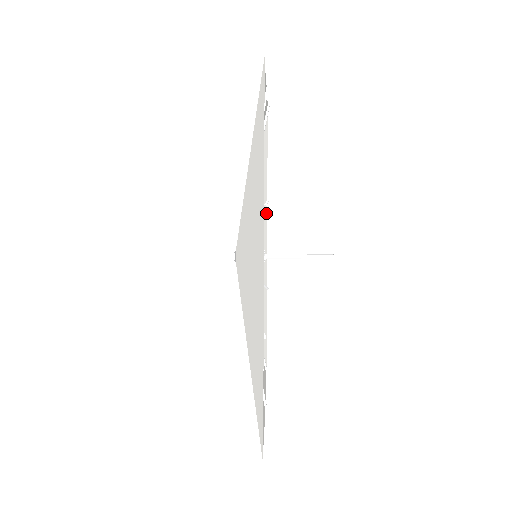
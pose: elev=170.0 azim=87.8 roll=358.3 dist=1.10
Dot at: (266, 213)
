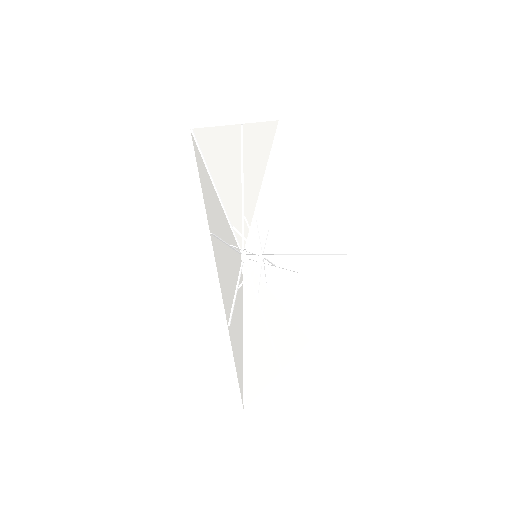
Dot at: (290, 211)
